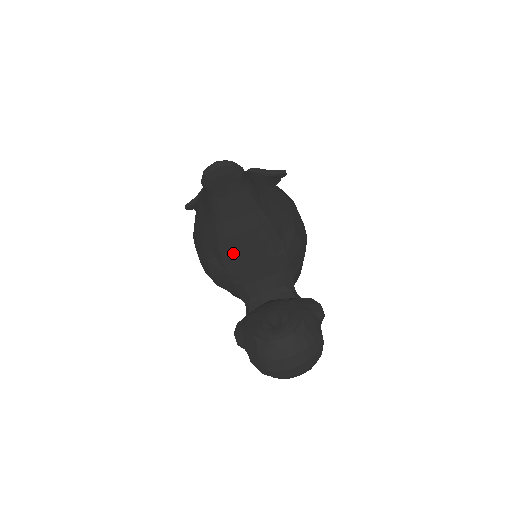
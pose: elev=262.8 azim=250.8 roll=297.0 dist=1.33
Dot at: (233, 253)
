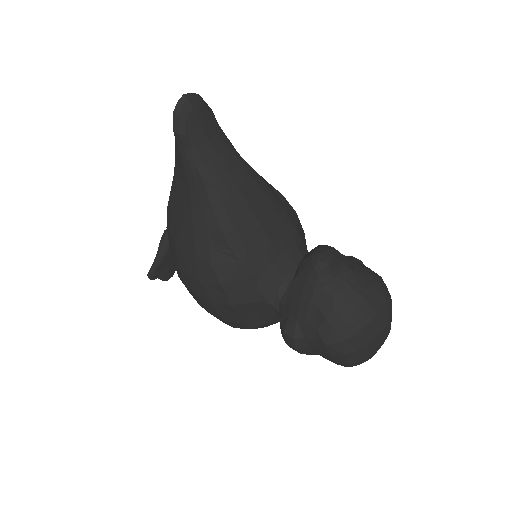
Dot at: (237, 226)
